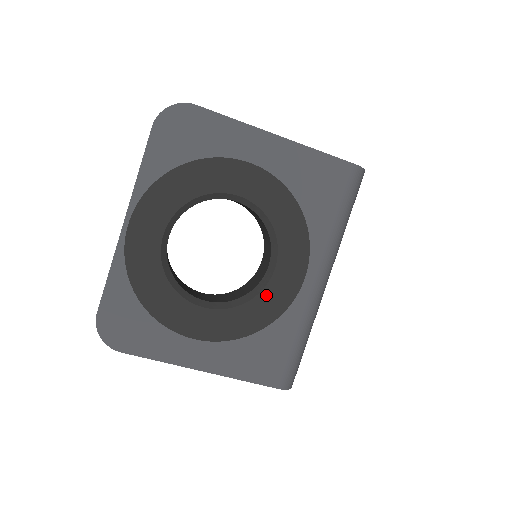
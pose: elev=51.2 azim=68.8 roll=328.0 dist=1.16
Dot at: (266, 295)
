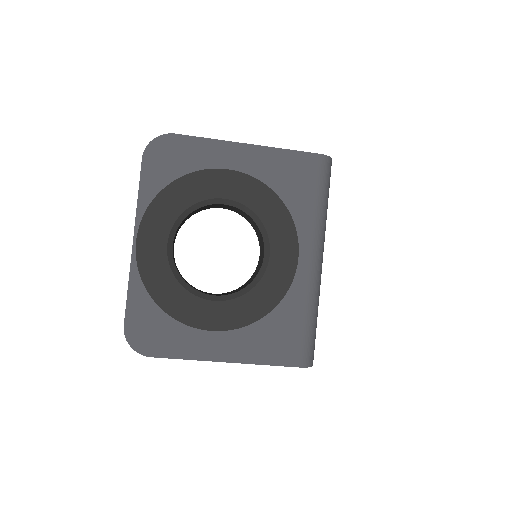
Dot at: (267, 280)
